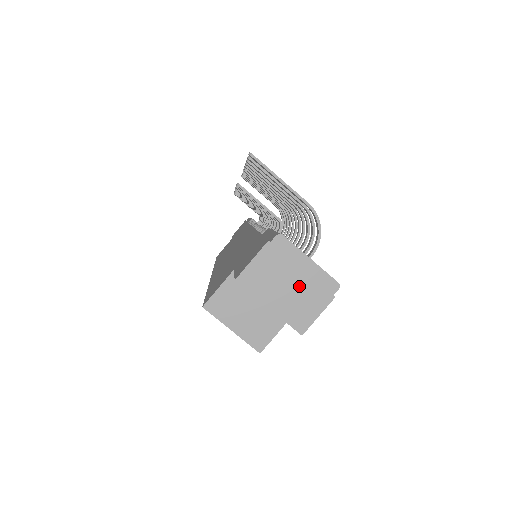
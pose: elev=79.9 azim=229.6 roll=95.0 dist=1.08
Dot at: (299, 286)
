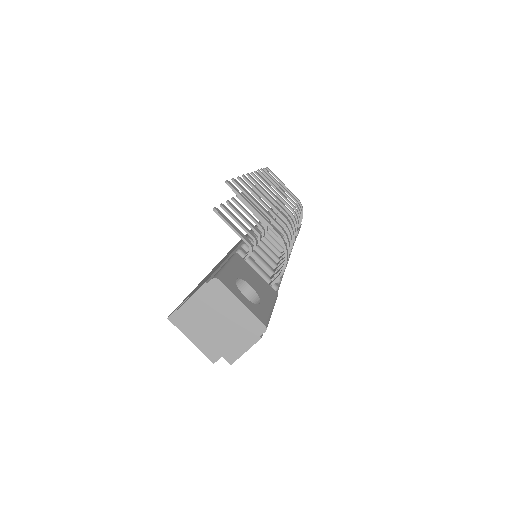
Dot at: (230, 324)
